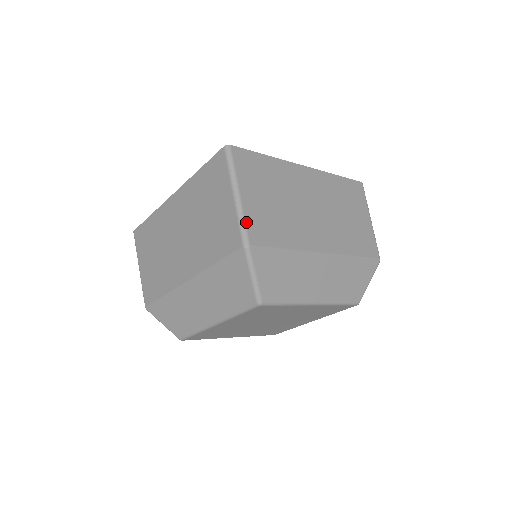
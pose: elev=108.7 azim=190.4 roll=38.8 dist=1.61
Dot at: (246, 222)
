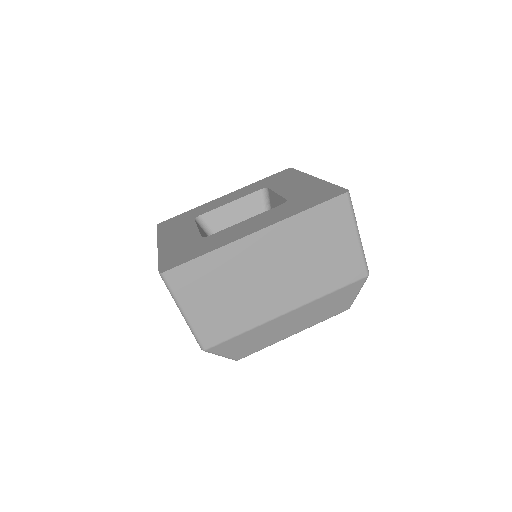
Dot at: (198, 334)
